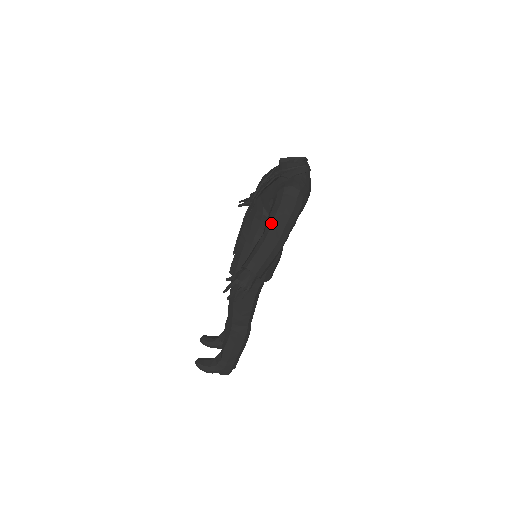
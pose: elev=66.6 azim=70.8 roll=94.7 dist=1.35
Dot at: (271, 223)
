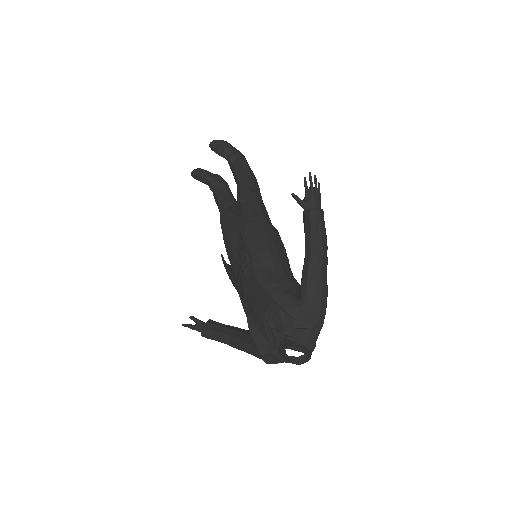
Dot at: (236, 348)
